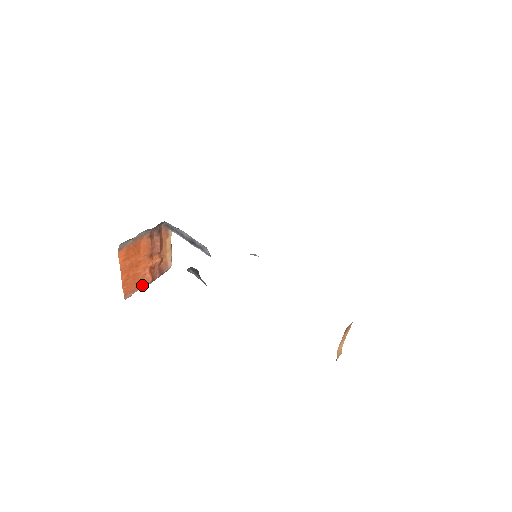
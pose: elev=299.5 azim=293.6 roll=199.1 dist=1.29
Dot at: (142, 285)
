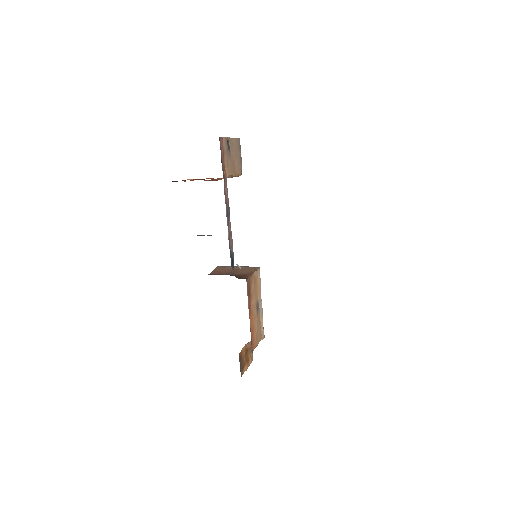
Dot at: occluded
